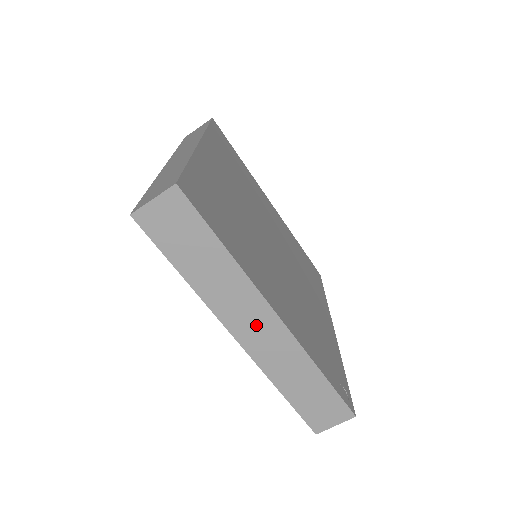
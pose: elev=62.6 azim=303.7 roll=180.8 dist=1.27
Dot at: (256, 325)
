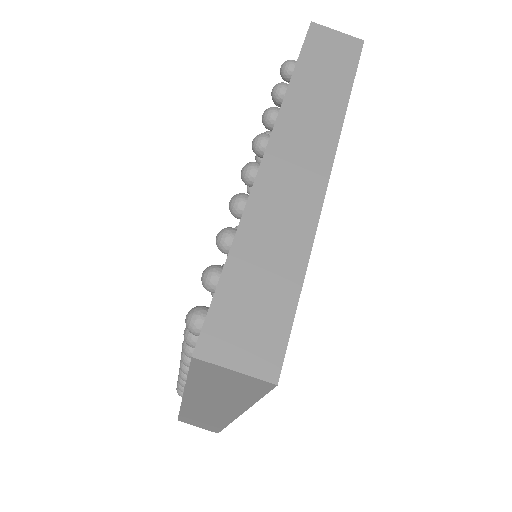
Dot at: (301, 159)
